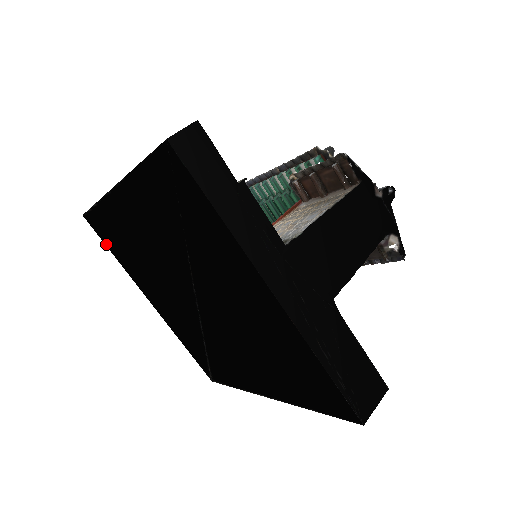
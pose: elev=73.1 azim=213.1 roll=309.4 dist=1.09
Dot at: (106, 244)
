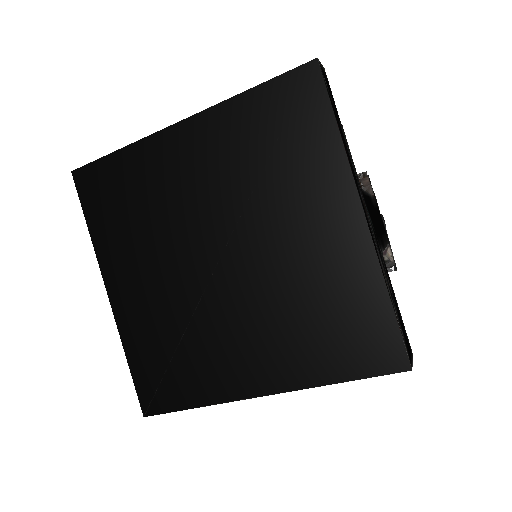
Dot at: (85, 209)
